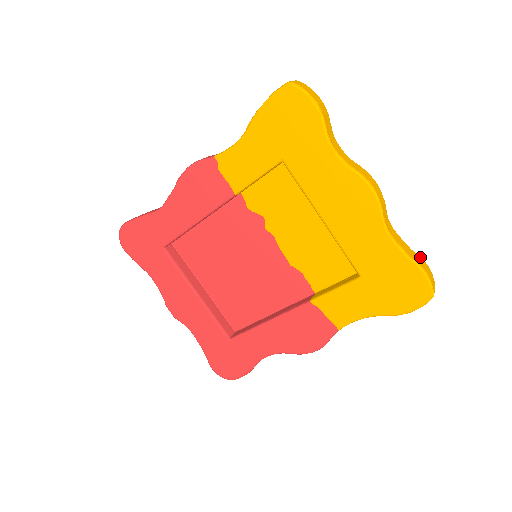
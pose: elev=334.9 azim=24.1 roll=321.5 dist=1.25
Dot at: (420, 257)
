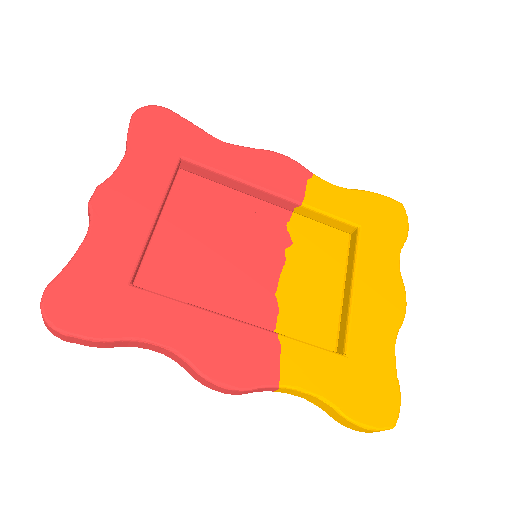
Dot at: occluded
